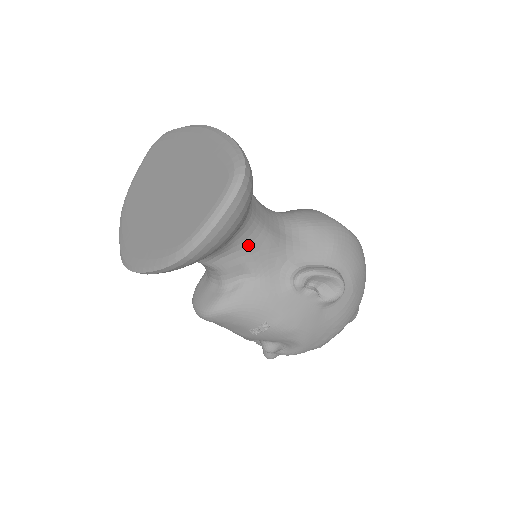
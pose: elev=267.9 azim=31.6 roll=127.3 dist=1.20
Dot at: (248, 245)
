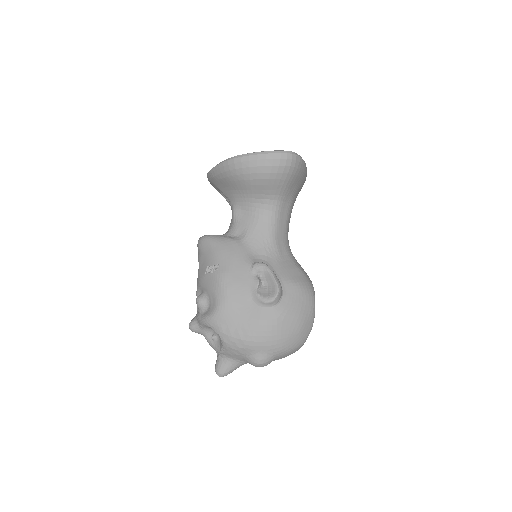
Dot at: (260, 220)
